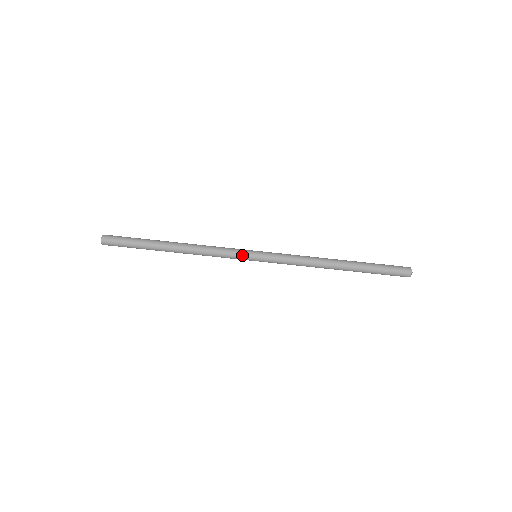
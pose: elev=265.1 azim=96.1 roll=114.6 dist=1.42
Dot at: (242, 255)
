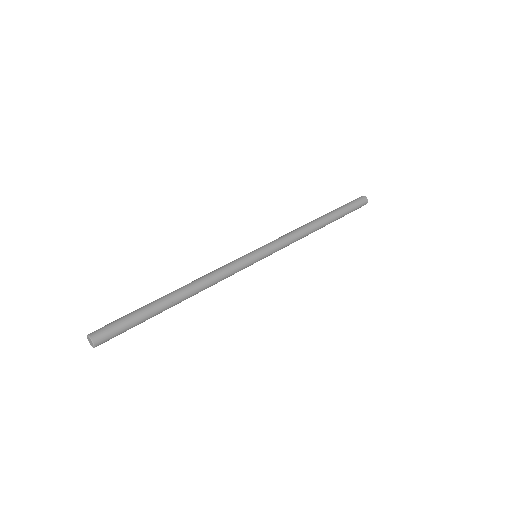
Dot at: (241, 257)
